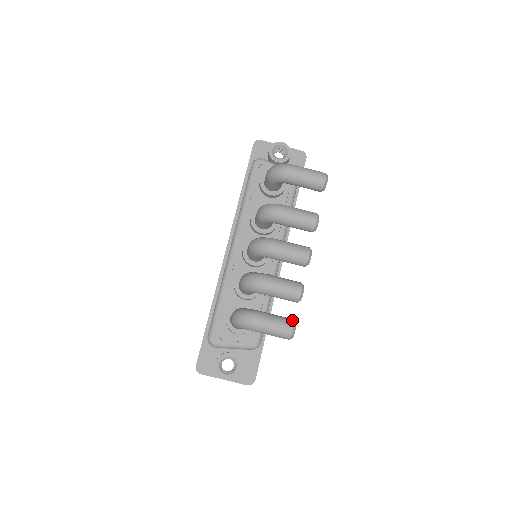
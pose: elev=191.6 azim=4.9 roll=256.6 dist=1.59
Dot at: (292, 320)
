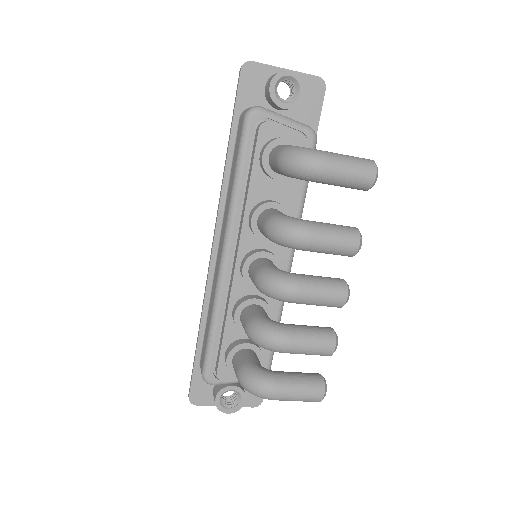
Dot at: (321, 381)
